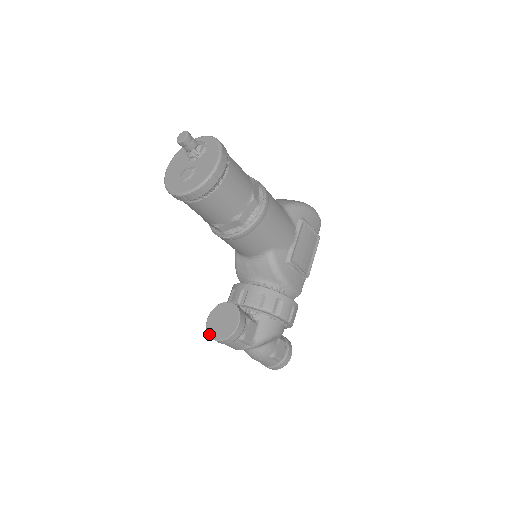
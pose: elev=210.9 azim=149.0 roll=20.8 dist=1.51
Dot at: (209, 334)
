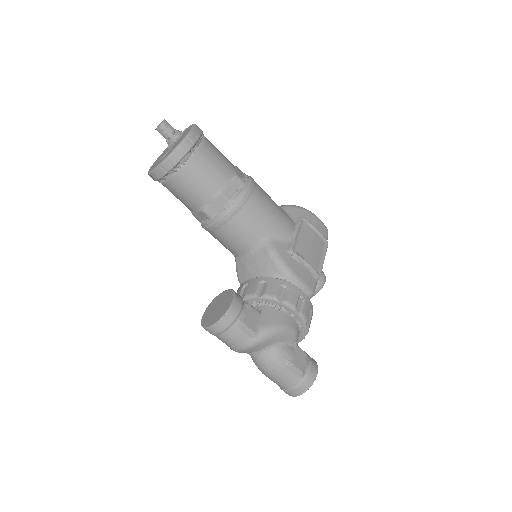
Dot at: (203, 325)
